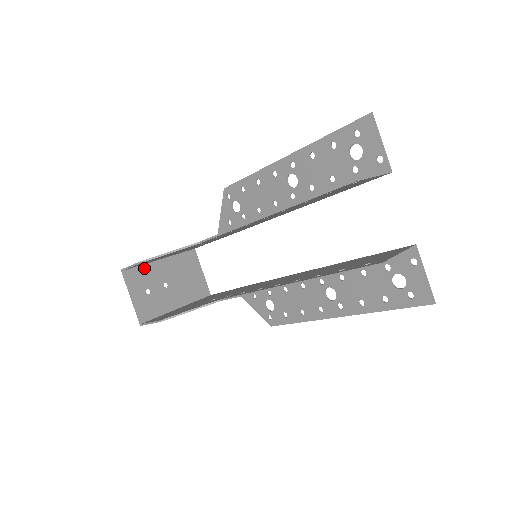
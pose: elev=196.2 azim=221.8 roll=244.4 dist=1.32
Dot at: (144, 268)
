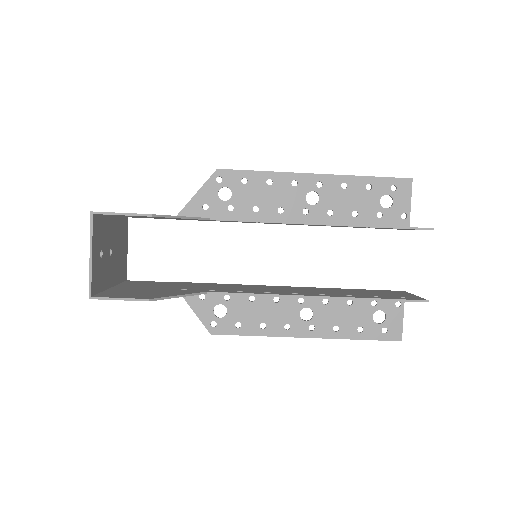
Dot at: (104, 220)
